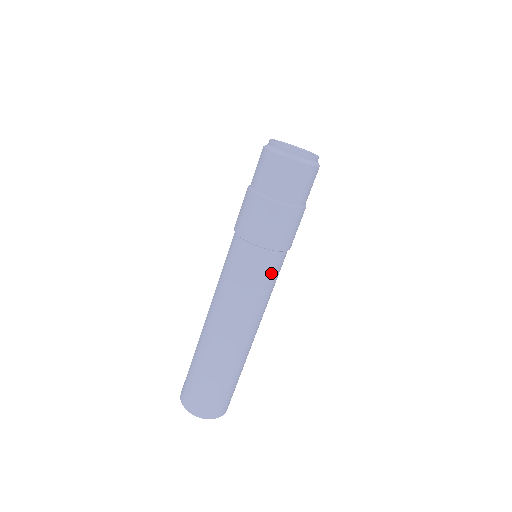
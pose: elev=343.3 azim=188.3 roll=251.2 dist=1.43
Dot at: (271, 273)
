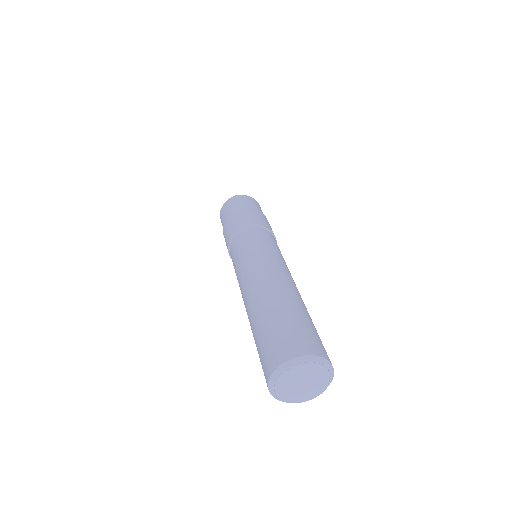
Dot at: (251, 239)
